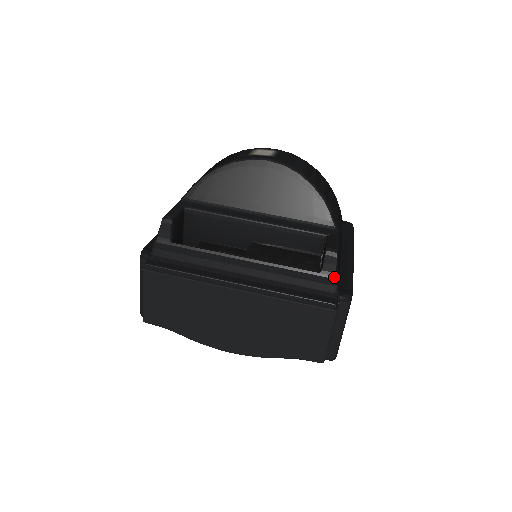
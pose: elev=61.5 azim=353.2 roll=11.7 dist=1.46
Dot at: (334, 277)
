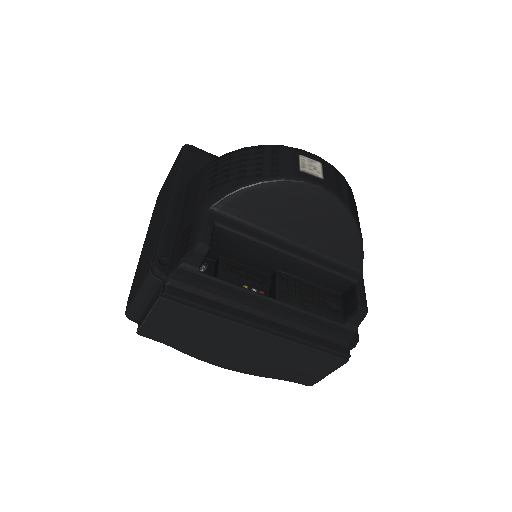
Dot at: (355, 330)
